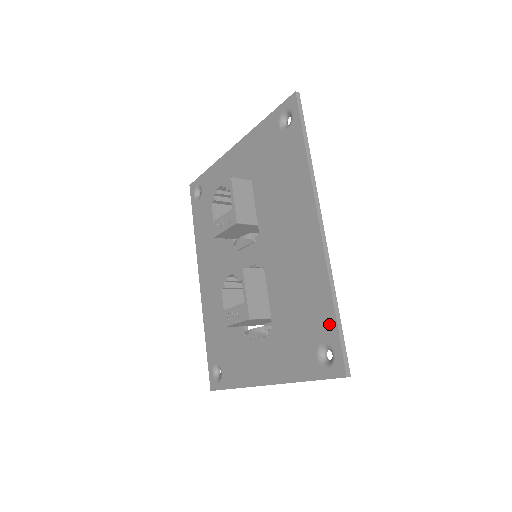
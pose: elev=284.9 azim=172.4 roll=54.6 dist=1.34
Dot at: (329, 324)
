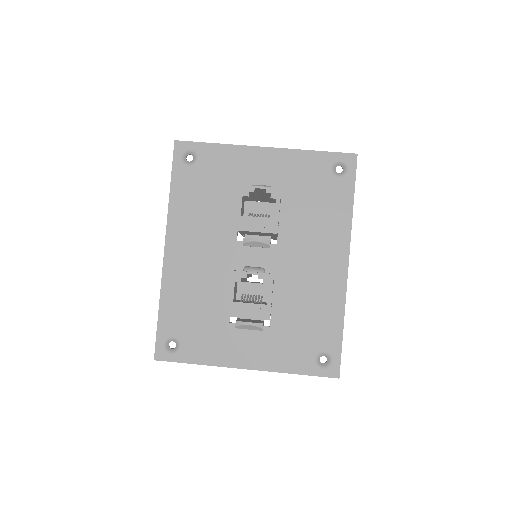
Dot at: (335, 340)
